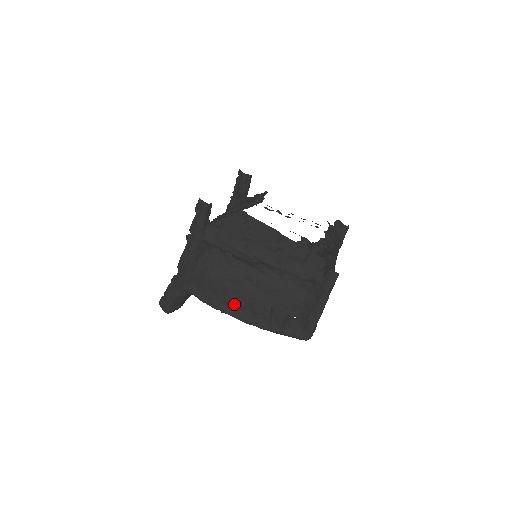
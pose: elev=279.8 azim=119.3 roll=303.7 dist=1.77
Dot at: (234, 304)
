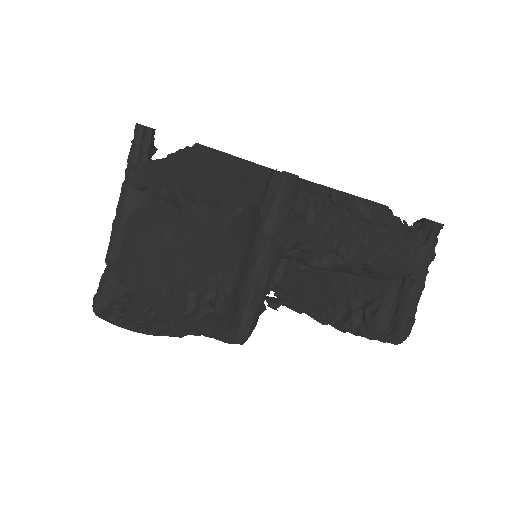
Dot at: (151, 280)
